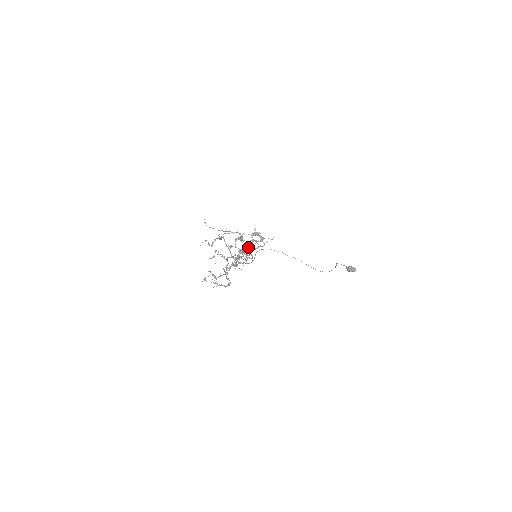
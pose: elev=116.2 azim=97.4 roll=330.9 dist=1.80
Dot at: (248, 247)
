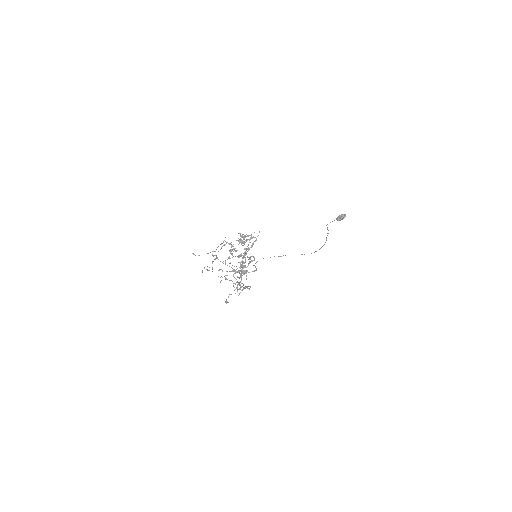
Dot at: occluded
